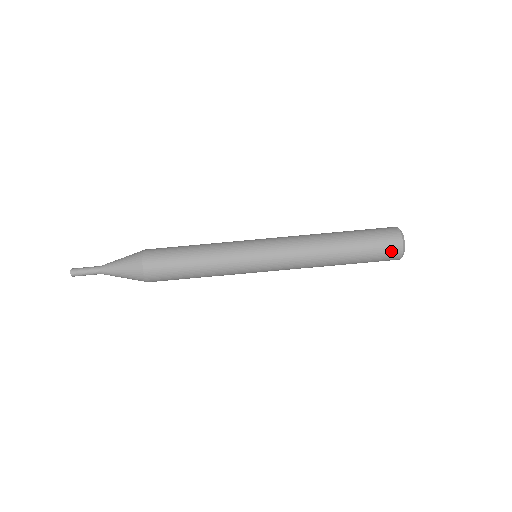
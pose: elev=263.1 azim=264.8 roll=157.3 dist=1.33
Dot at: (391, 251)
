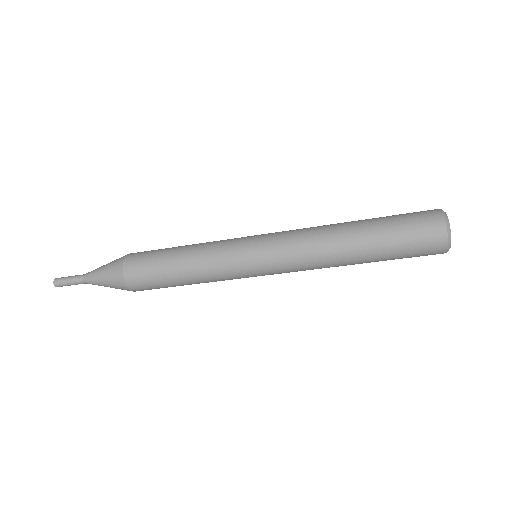
Dot at: occluded
